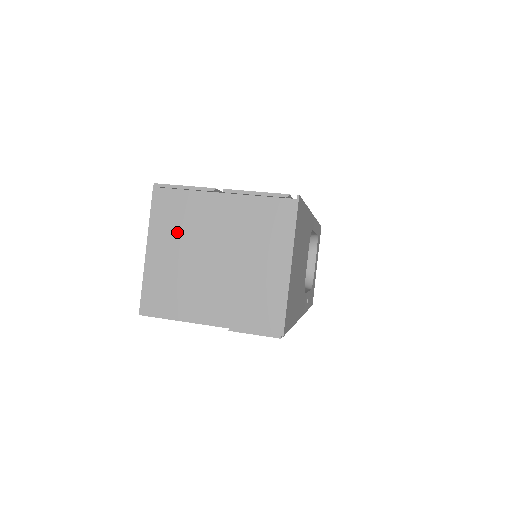
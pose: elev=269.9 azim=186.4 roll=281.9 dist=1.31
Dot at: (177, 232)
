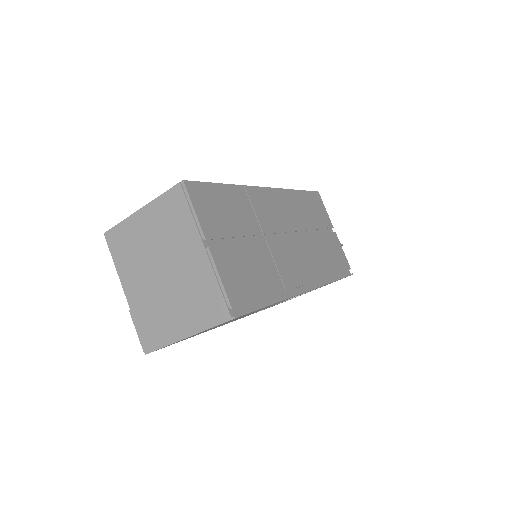
Dot at: (162, 227)
